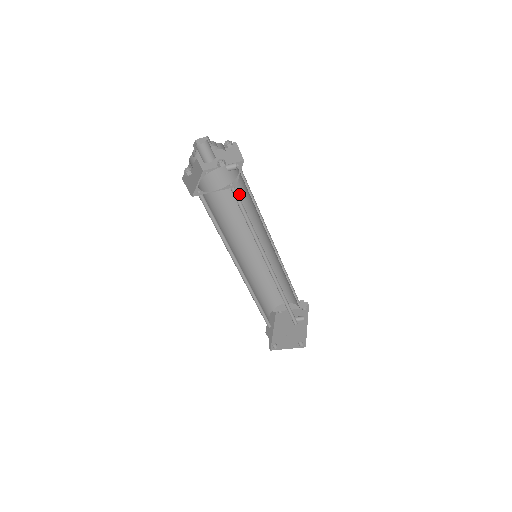
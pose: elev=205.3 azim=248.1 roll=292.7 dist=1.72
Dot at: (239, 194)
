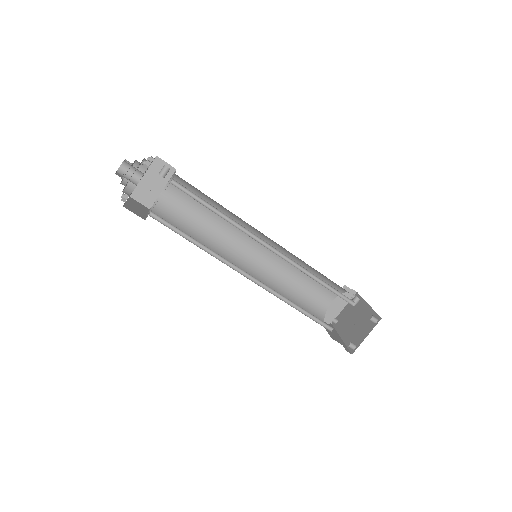
Dot at: (197, 208)
